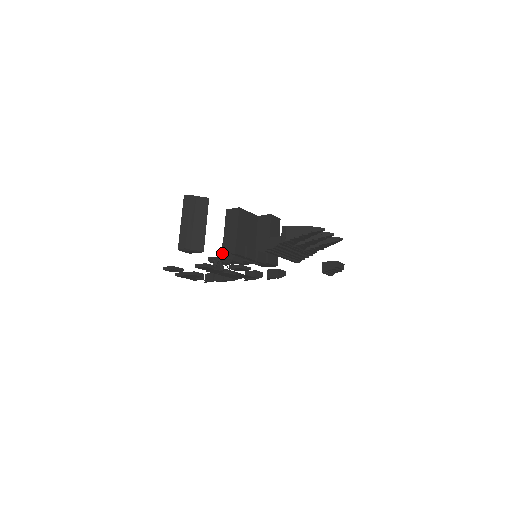
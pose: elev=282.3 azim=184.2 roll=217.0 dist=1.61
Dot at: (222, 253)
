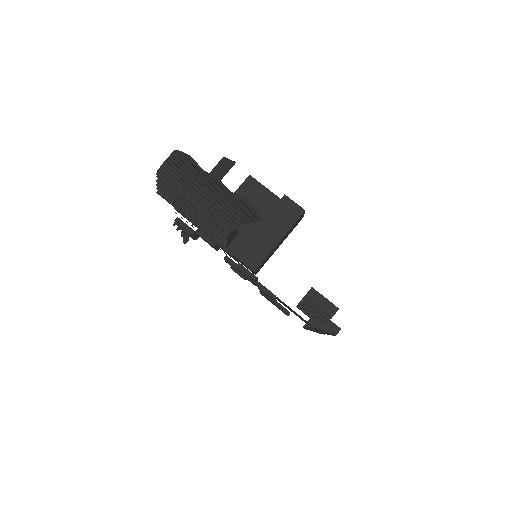
Dot at: occluded
